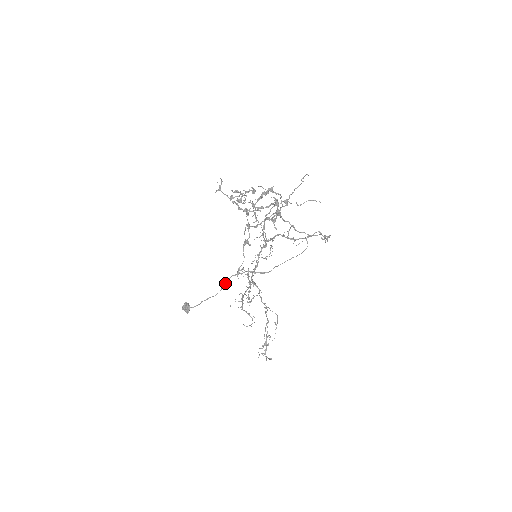
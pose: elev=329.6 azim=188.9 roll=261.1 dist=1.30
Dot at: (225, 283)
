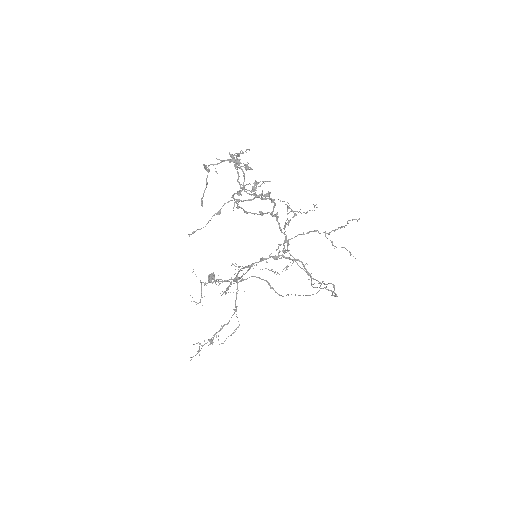
Dot at: occluded
